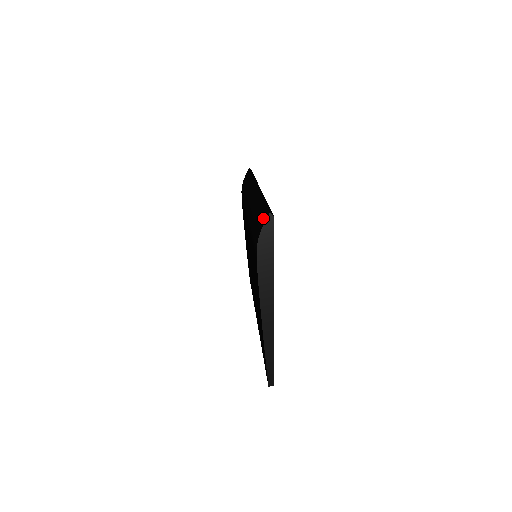
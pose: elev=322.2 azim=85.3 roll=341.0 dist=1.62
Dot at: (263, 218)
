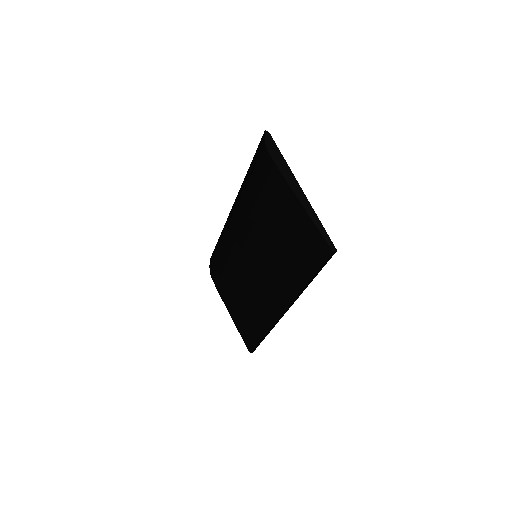
Dot at: (261, 142)
